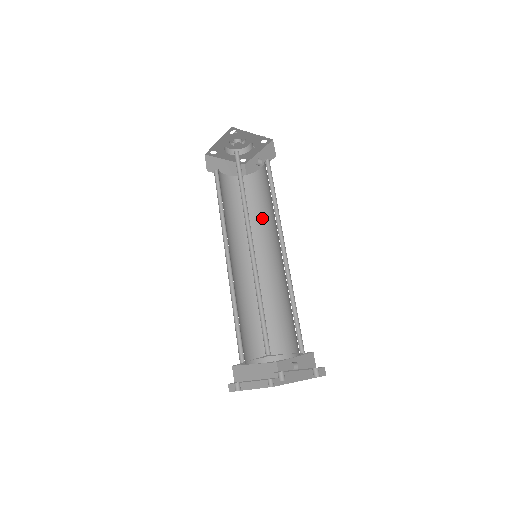
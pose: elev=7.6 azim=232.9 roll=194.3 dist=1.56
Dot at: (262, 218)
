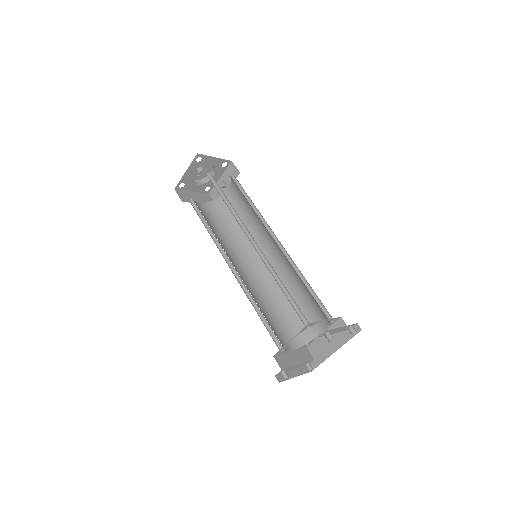
Dot at: occluded
